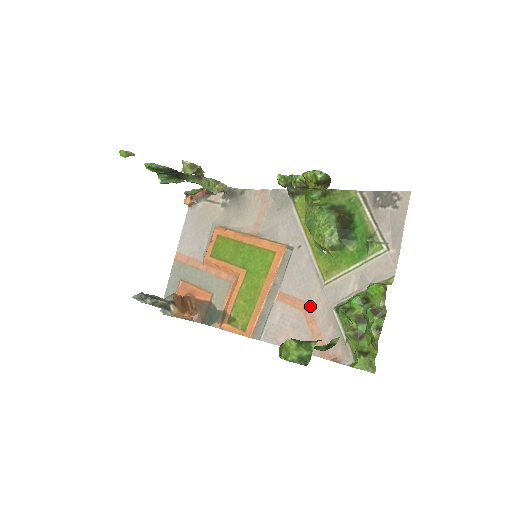
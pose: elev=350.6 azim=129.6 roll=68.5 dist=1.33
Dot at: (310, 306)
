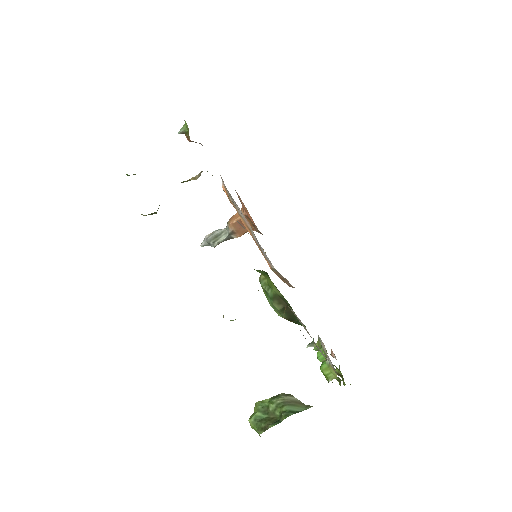
Dot at: occluded
